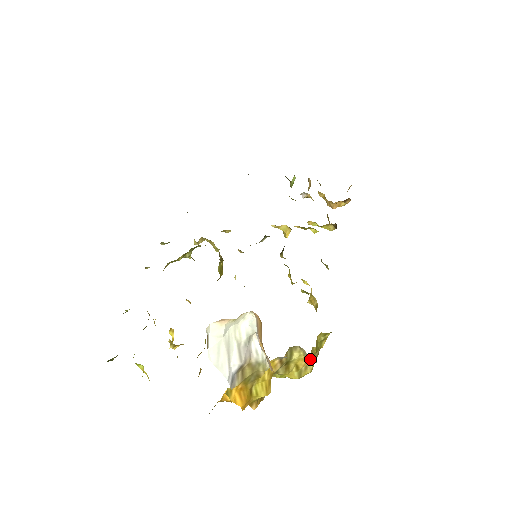
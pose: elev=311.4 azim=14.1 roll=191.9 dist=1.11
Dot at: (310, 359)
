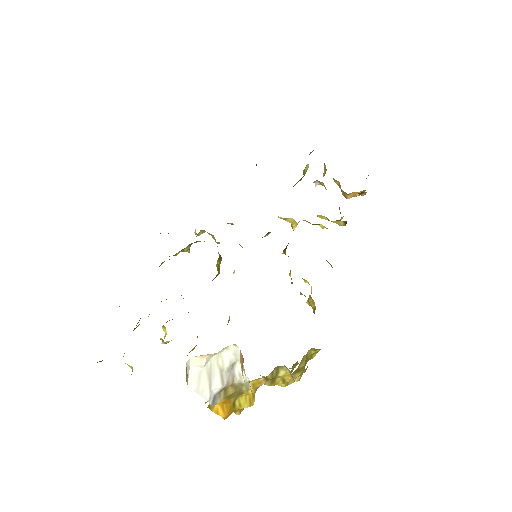
Dot at: (295, 381)
